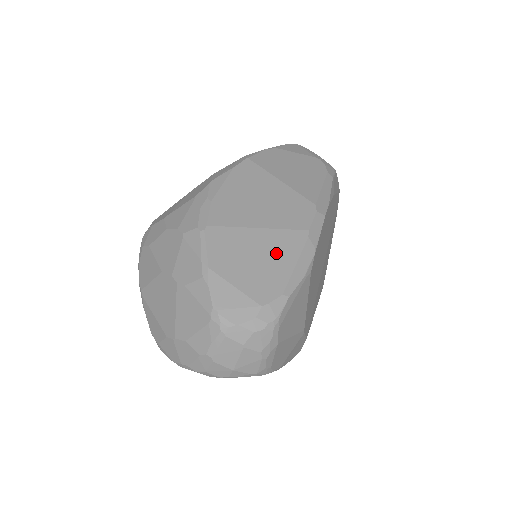
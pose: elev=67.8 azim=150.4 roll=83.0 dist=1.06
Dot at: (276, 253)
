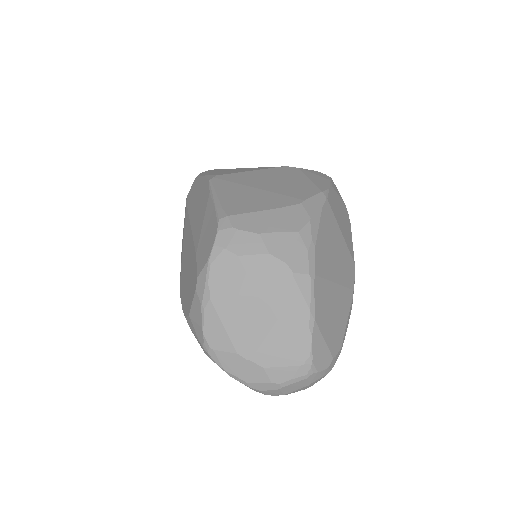
Dot at: (341, 309)
